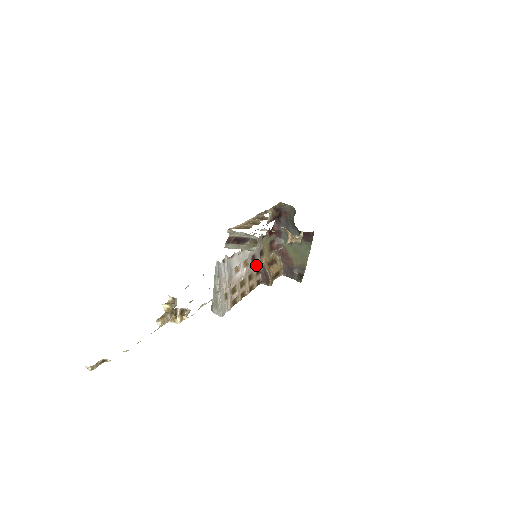
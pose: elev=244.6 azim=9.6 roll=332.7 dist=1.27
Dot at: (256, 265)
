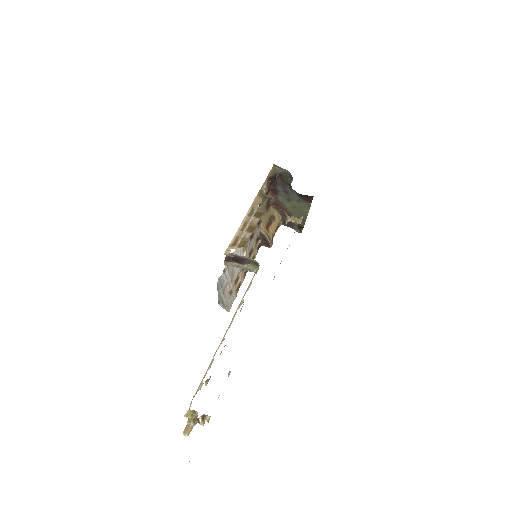
Dot at: (255, 237)
